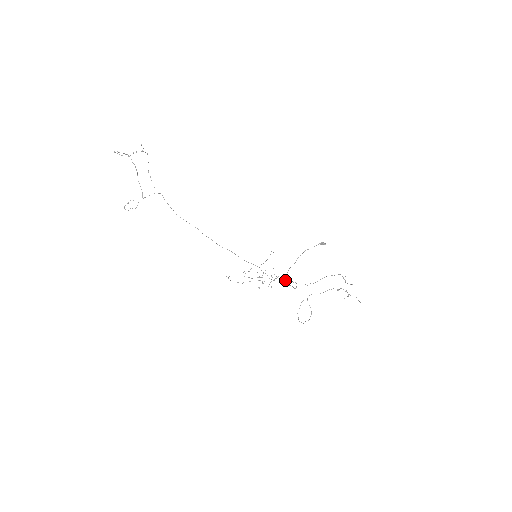
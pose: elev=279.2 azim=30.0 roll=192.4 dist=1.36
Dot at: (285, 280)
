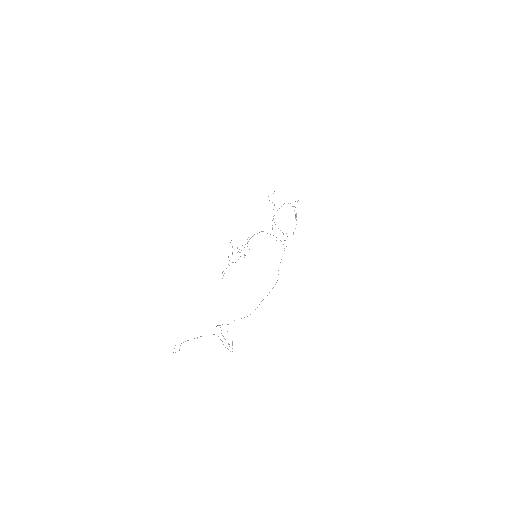
Dot at: occluded
